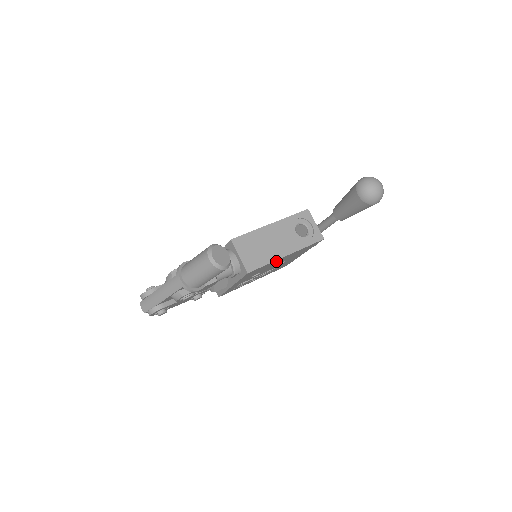
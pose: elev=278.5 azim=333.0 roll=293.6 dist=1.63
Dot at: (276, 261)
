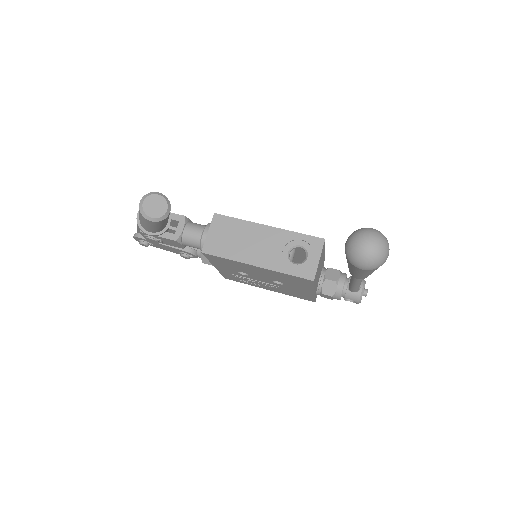
Dot at: (246, 265)
